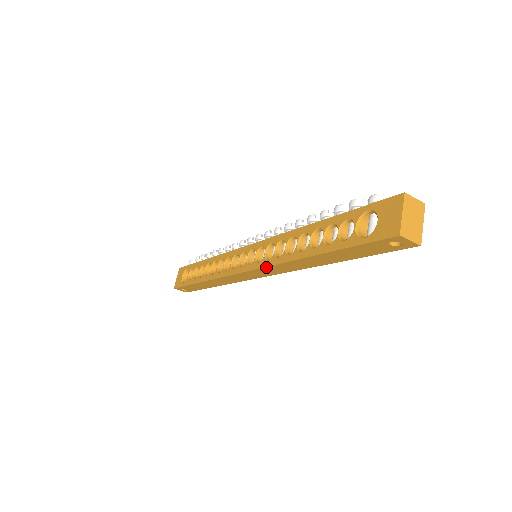
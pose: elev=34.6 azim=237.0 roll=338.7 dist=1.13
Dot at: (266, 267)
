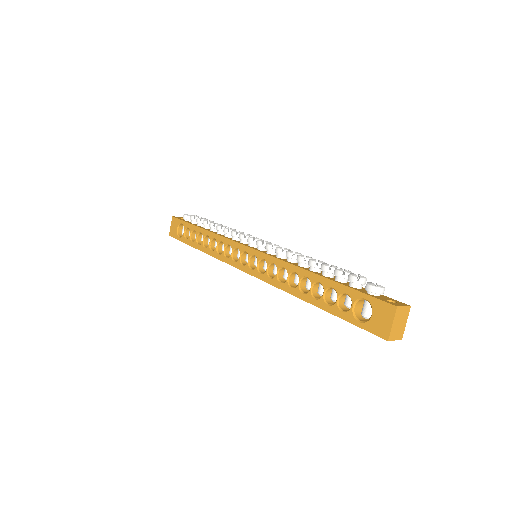
Dot at: (268, 283)
